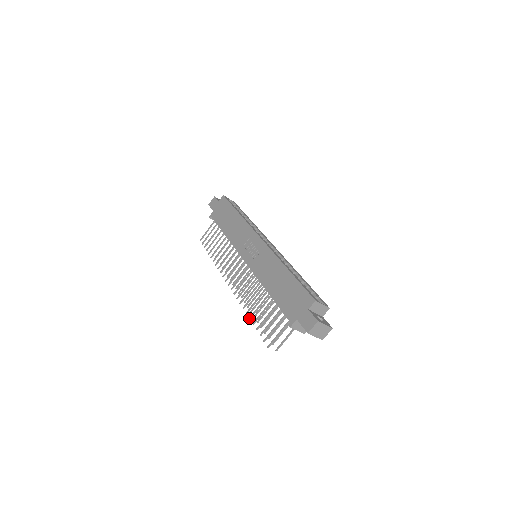
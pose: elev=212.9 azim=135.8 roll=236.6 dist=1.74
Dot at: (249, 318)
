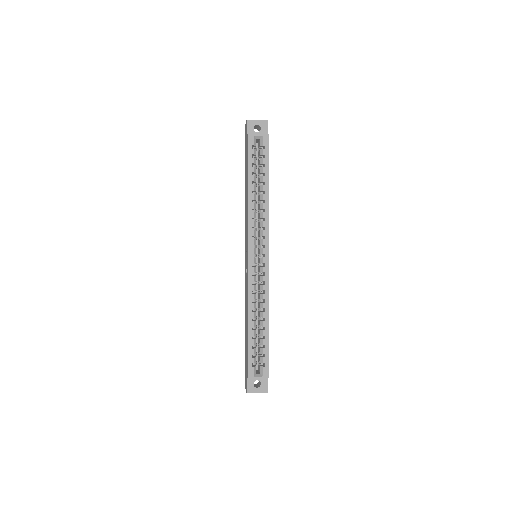
Dot at: occluded
